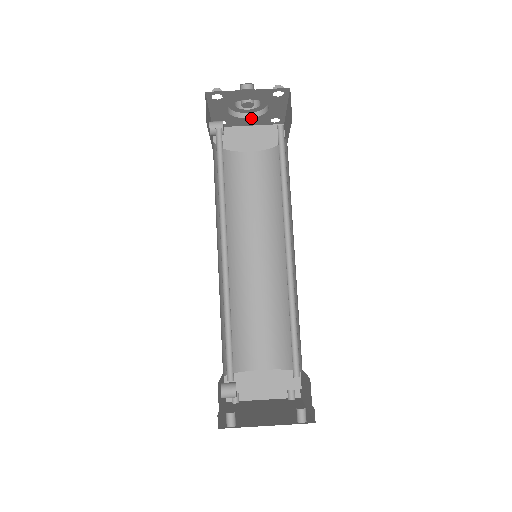
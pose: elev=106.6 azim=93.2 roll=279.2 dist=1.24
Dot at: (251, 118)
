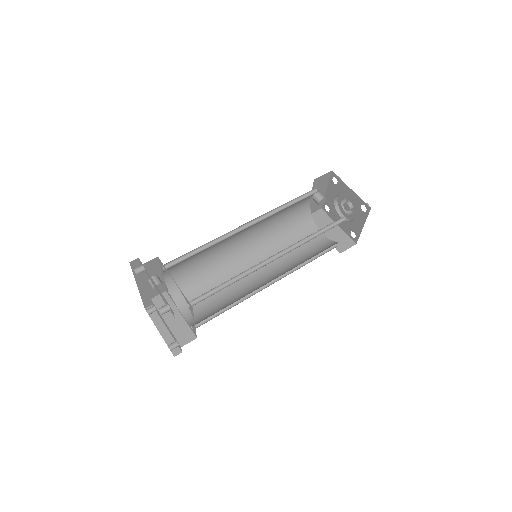
Dot at: occluded
